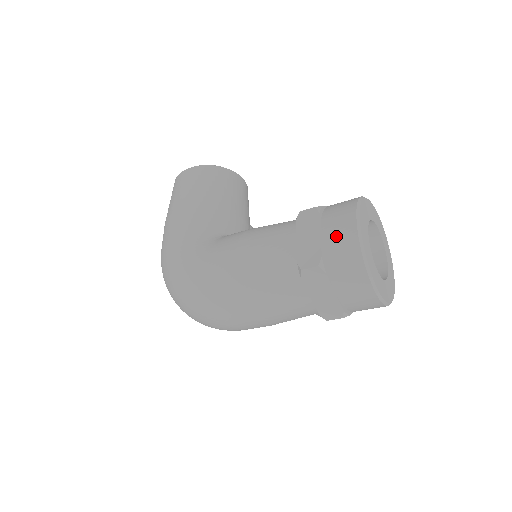
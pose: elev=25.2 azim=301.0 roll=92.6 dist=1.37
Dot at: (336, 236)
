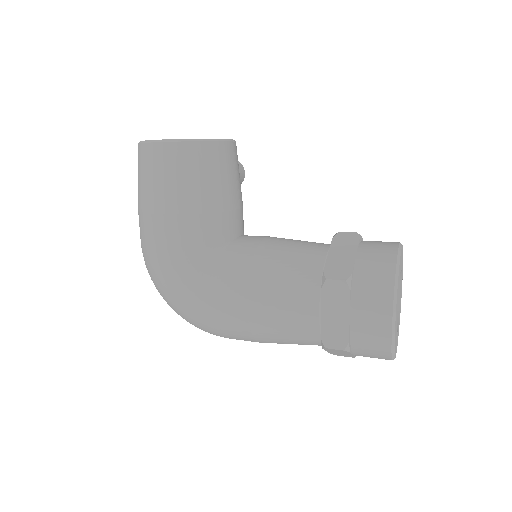
Dot at: (367, 325)
